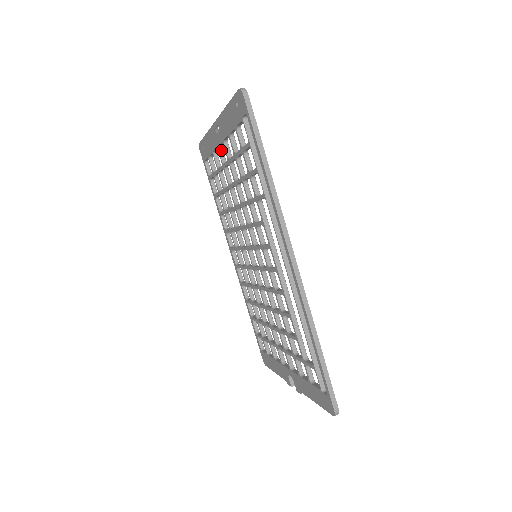
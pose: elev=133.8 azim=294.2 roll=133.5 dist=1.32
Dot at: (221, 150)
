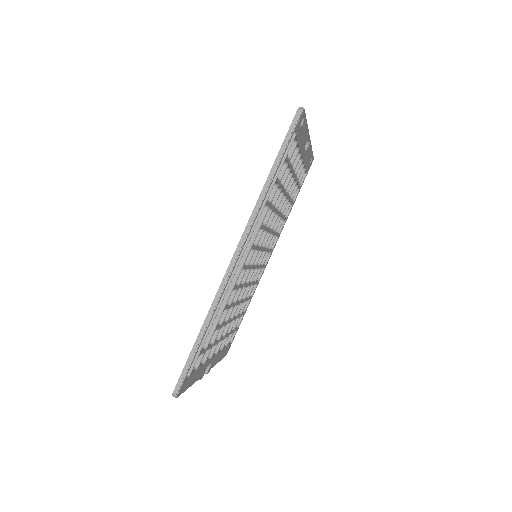
Dot at: (300, 162)
